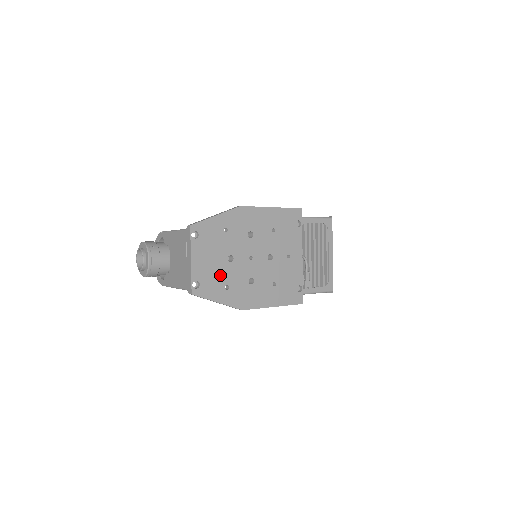
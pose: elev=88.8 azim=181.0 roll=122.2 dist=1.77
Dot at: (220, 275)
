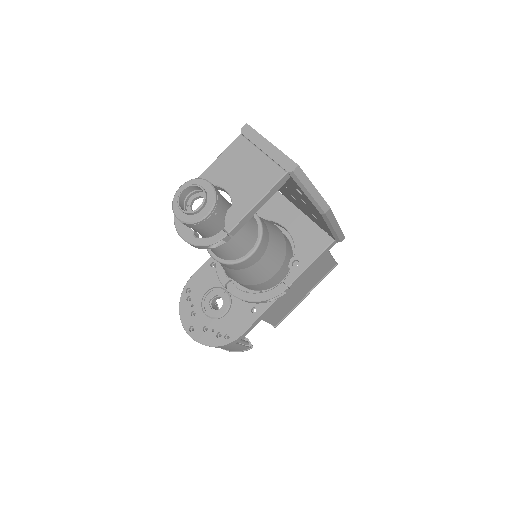
Dot at: occluded
